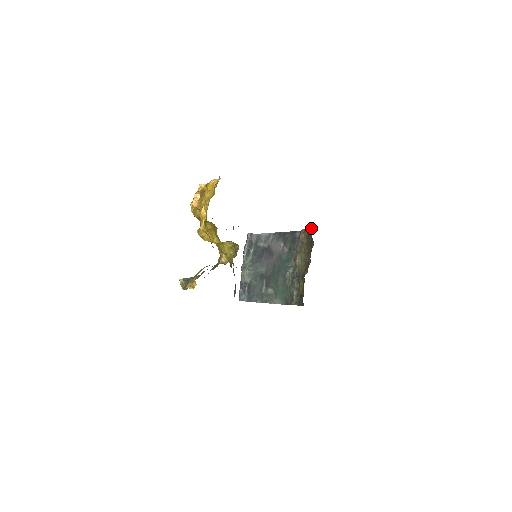
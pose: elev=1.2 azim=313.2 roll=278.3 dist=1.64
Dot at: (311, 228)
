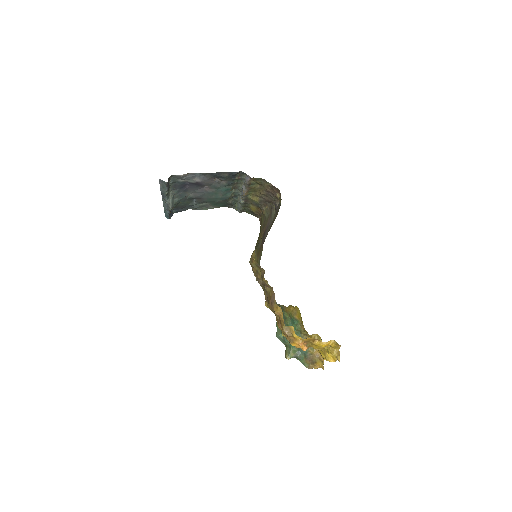
Dot at: (269, 184)
